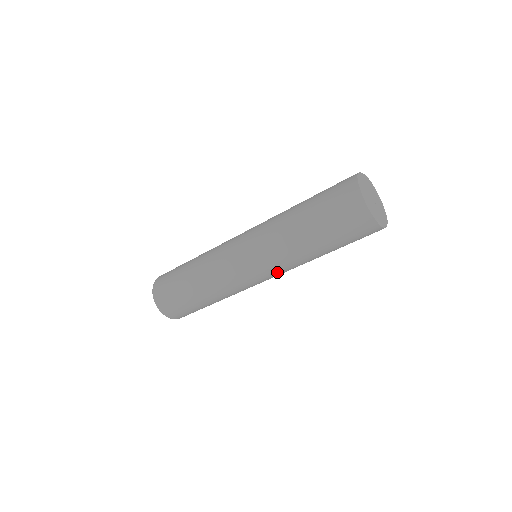
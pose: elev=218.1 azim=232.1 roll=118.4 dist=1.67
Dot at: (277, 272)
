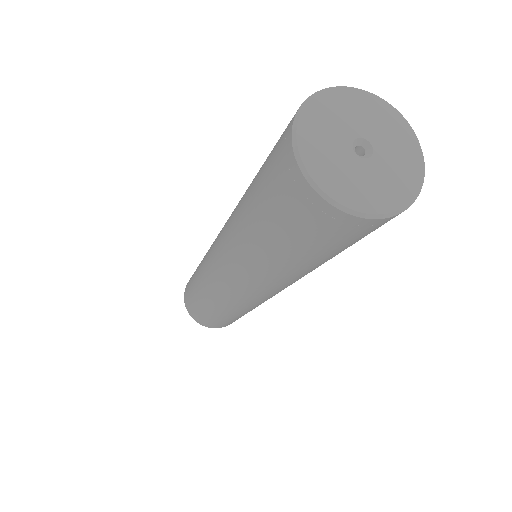
Dot at: (236, 275)
